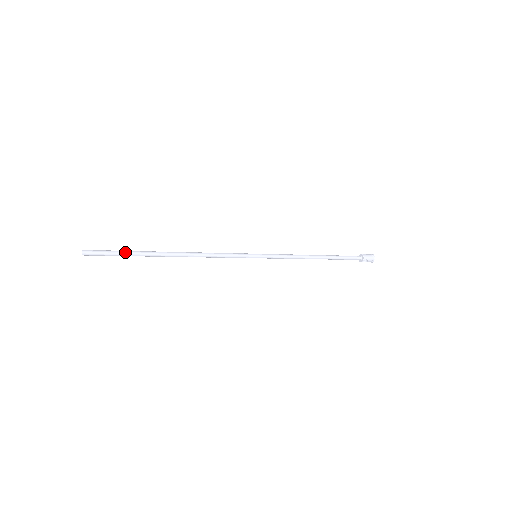
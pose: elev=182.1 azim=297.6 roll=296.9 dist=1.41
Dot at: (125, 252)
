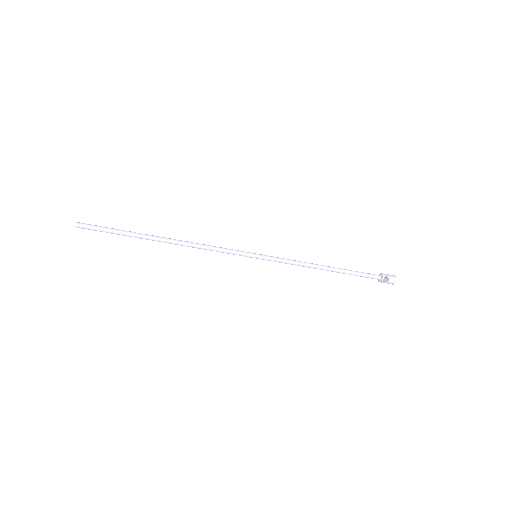
Dot at: (117, 229)
